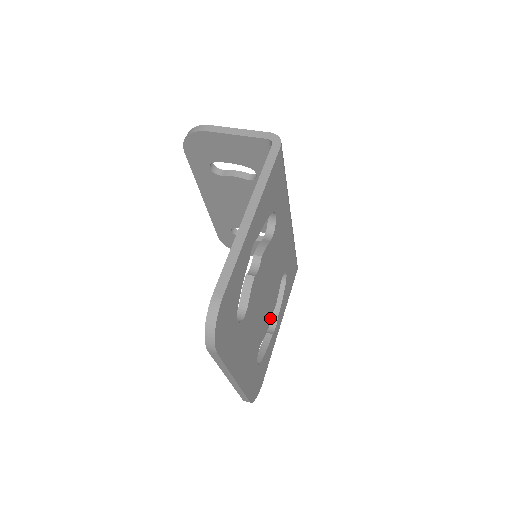
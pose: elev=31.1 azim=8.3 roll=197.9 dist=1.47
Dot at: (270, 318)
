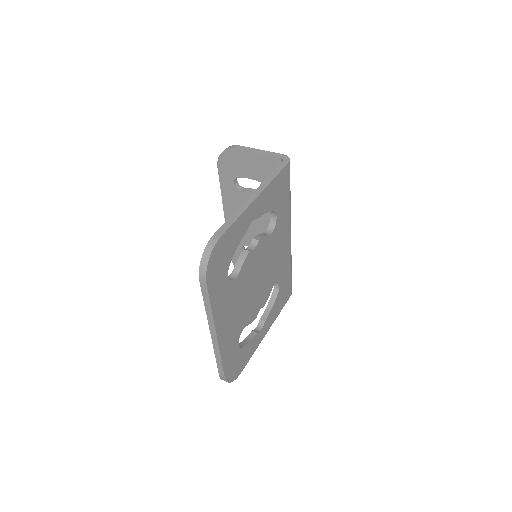
Dot at: (258, 312)
